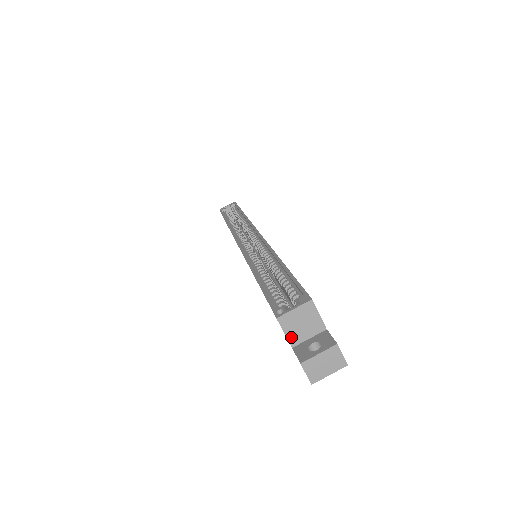
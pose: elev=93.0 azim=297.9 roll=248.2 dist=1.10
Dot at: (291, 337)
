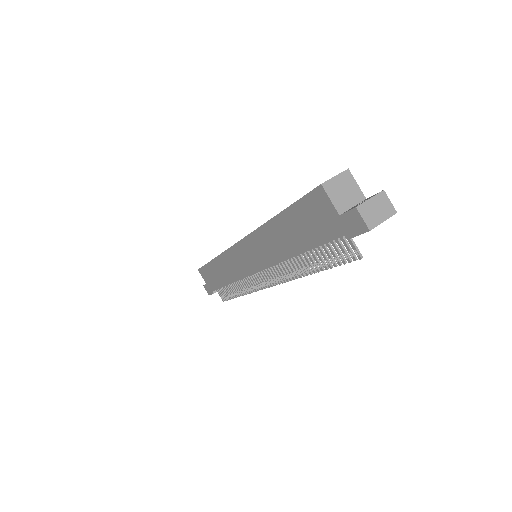
Dot at: (337, 204)
